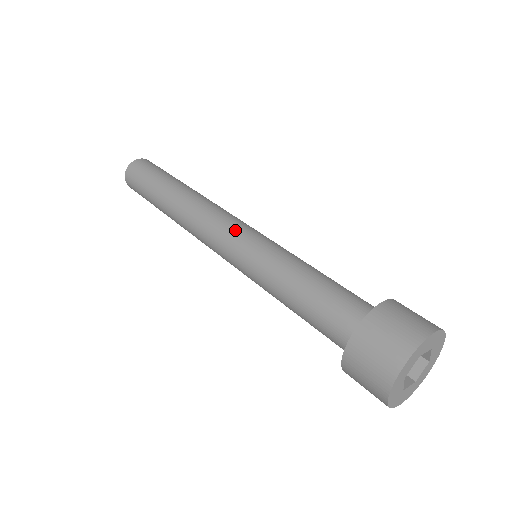
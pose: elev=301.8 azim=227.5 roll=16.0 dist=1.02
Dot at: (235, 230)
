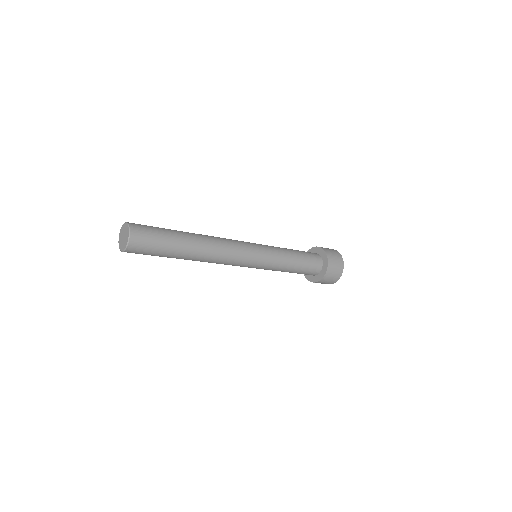
Dot at: (252, 255)
